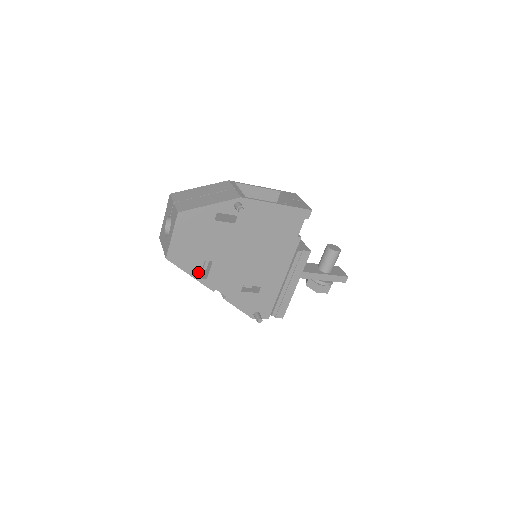
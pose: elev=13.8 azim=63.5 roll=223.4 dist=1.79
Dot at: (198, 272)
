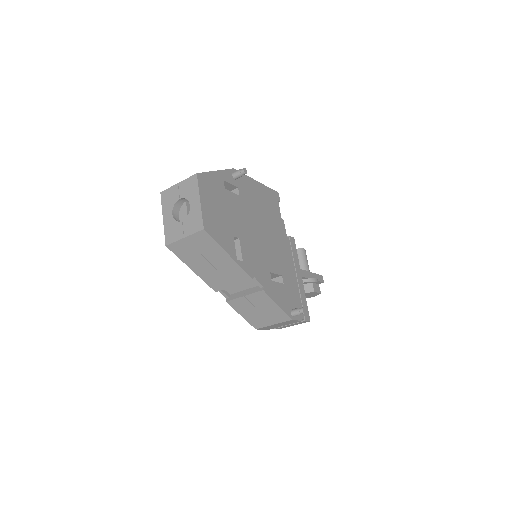
Dot at: (233, 251)
